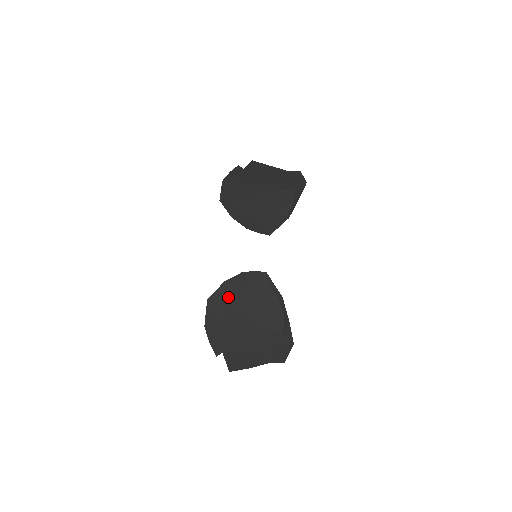
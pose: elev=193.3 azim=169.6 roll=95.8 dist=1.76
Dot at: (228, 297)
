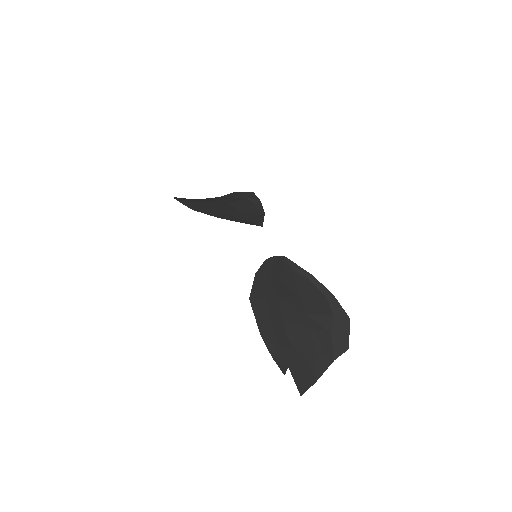
Dot at: (267, 290)
